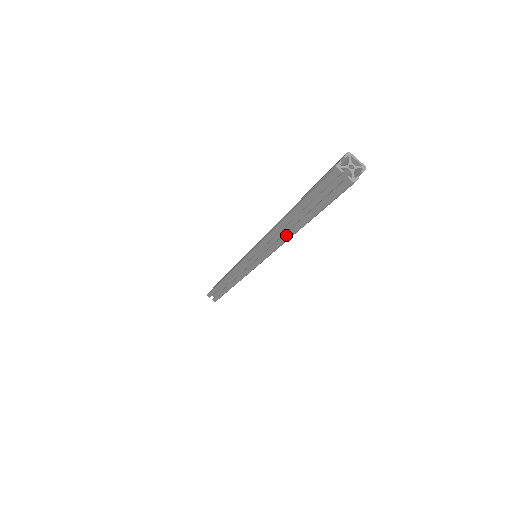
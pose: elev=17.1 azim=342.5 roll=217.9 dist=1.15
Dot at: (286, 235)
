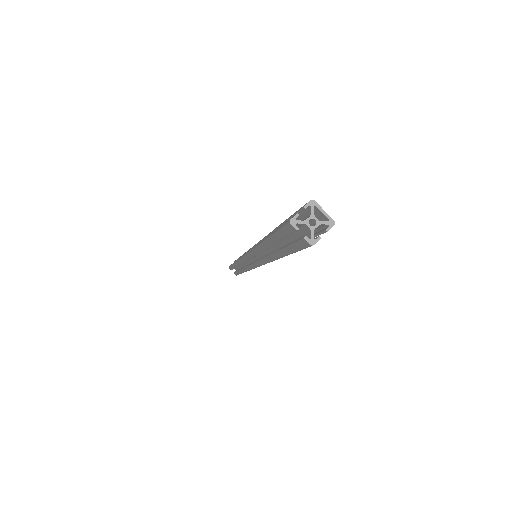
Dot at: (268, 257)
